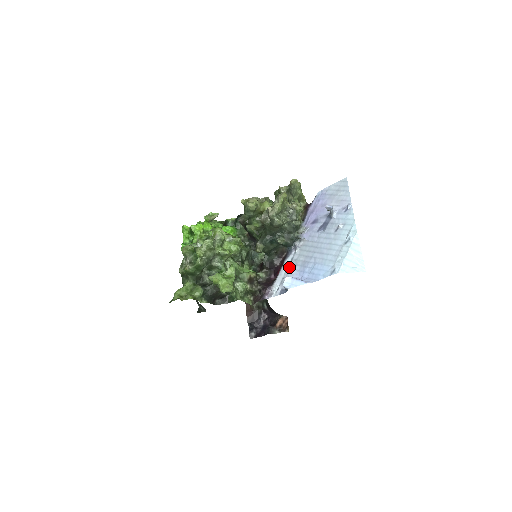
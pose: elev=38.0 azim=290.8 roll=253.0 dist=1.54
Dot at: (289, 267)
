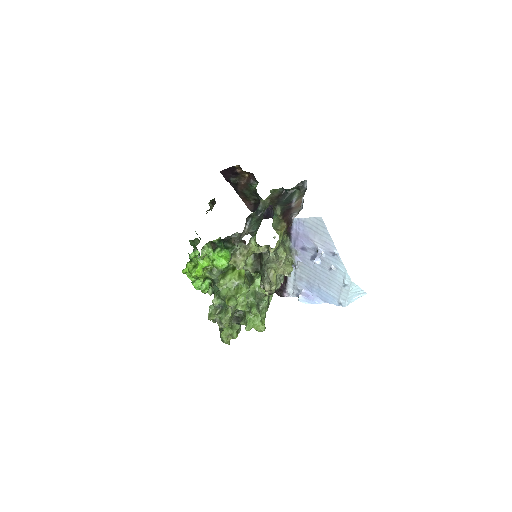
Dot at: (295, 280)
